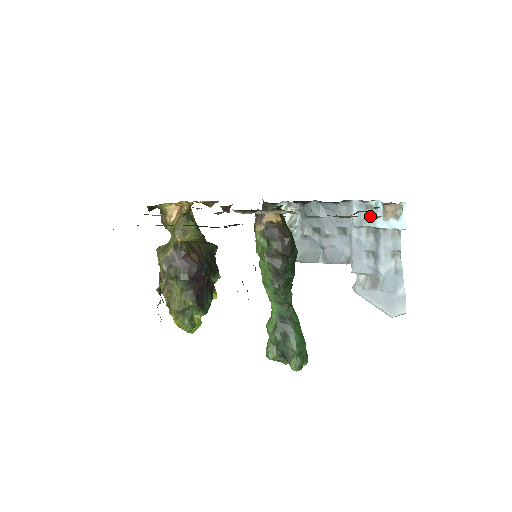
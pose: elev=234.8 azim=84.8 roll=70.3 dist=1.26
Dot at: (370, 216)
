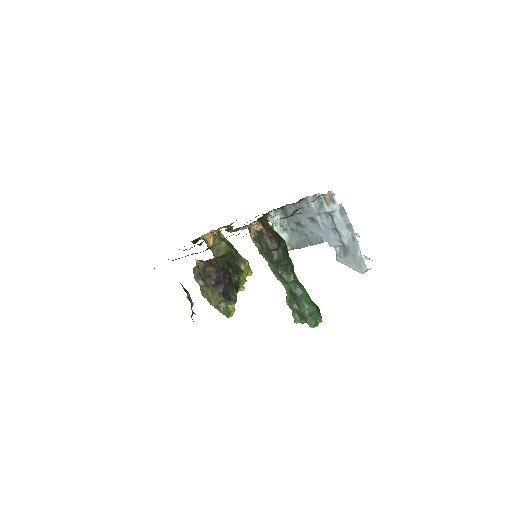
Dot at: occluded
